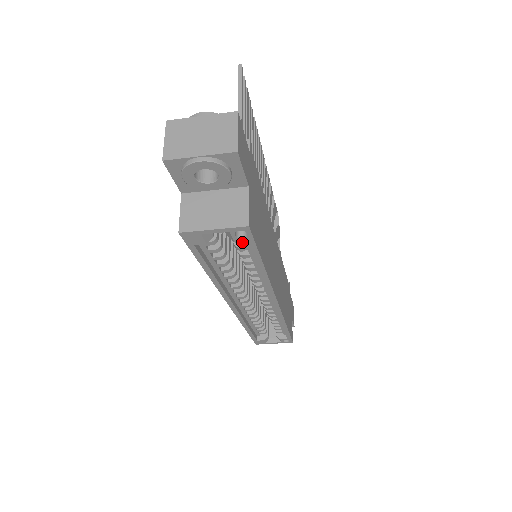
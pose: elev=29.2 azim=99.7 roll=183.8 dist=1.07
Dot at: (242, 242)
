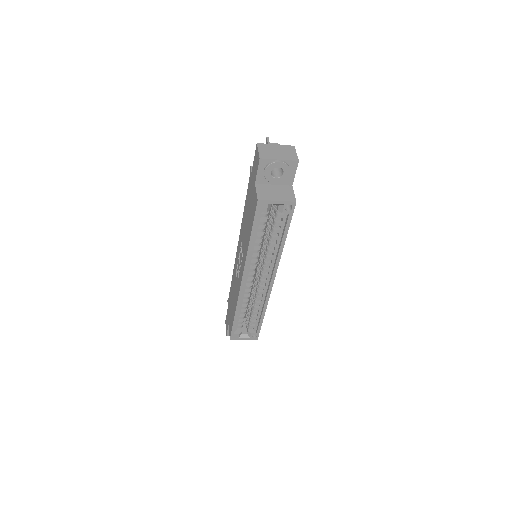
Dot at: (282, 218)
